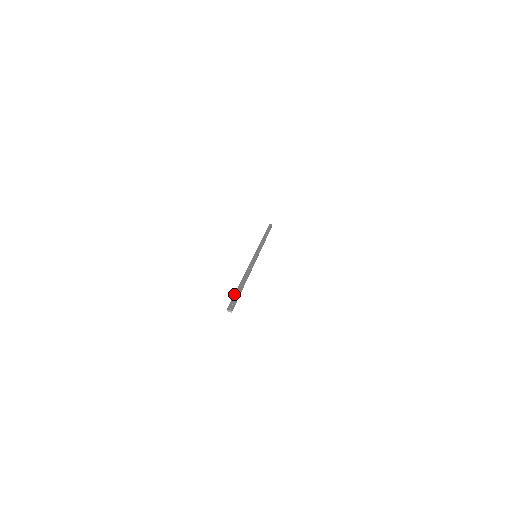
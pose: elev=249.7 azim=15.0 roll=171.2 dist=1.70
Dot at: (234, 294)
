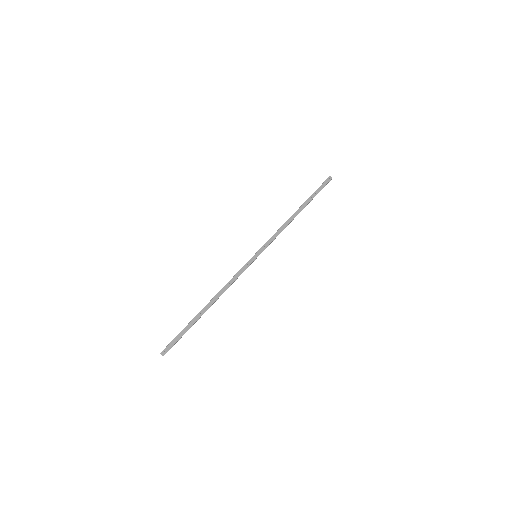
Dot at: (182, 330)
